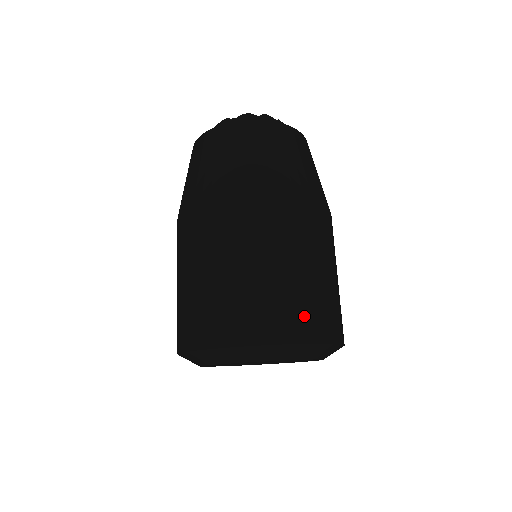
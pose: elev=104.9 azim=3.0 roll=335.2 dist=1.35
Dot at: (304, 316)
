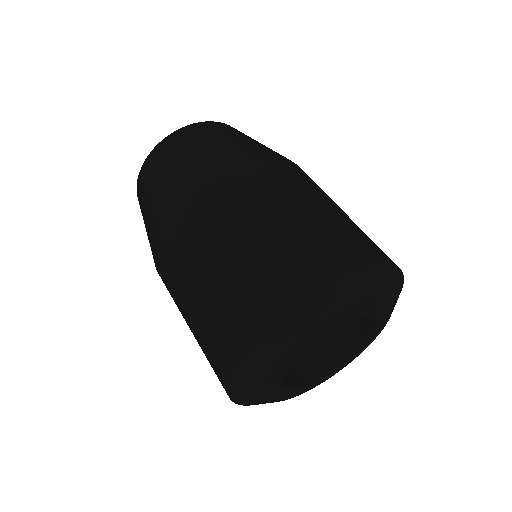
Dot at: occluded
